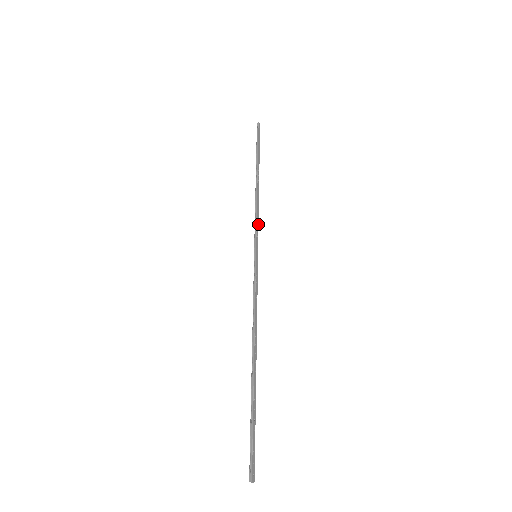
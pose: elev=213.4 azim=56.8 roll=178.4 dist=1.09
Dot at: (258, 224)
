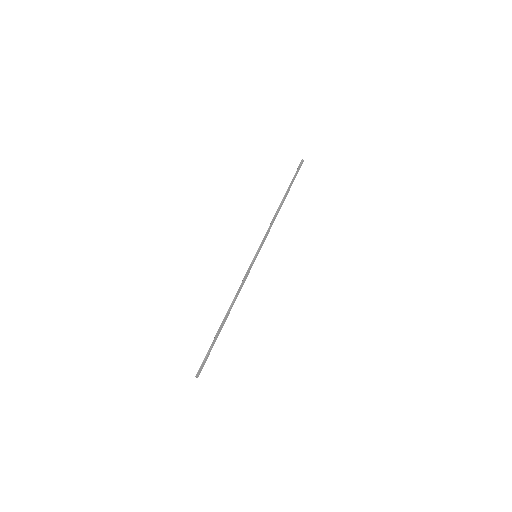
Dot at: (267, 235)
